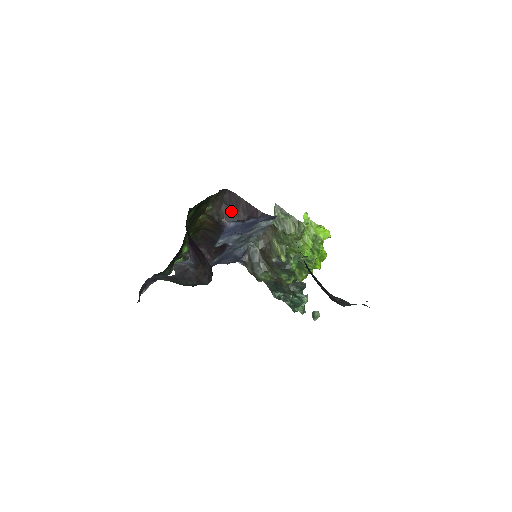
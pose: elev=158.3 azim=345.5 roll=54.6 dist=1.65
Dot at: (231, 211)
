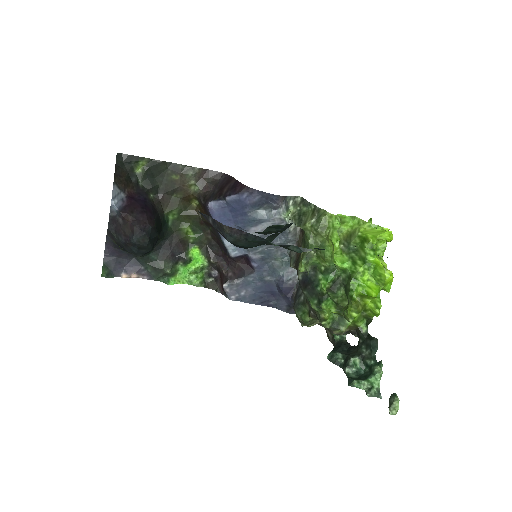
Dot at: (217, 191)
